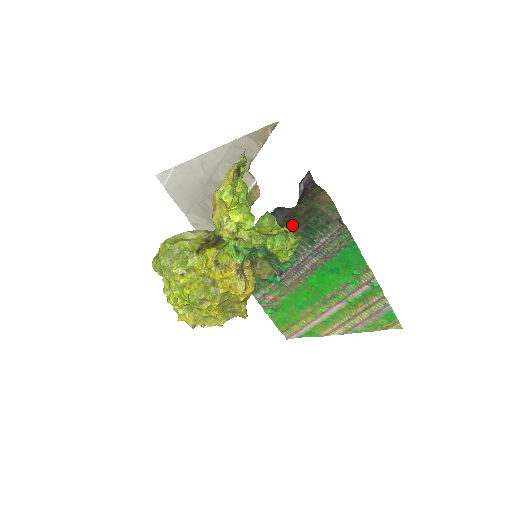
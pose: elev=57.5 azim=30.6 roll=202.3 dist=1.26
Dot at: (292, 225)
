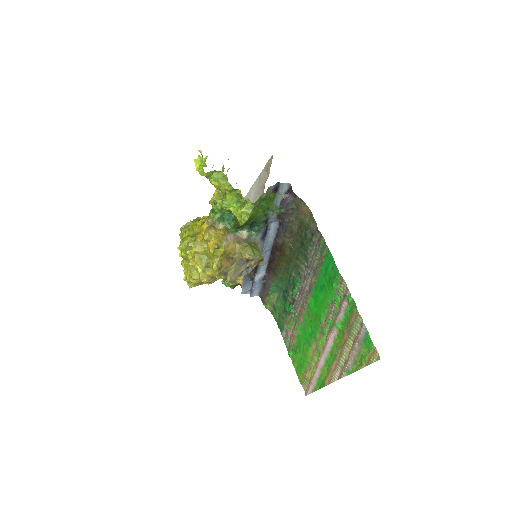
Dot at: (293, 243)
